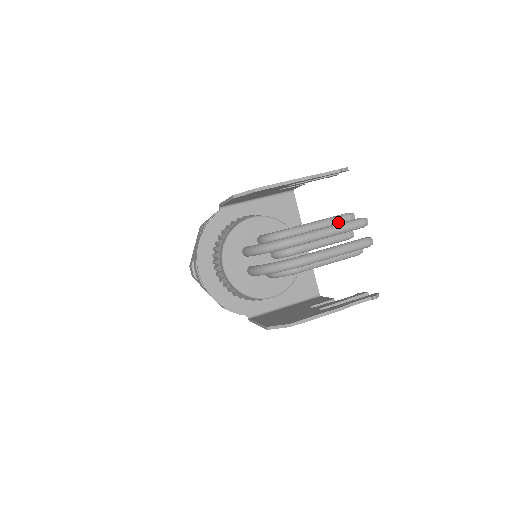
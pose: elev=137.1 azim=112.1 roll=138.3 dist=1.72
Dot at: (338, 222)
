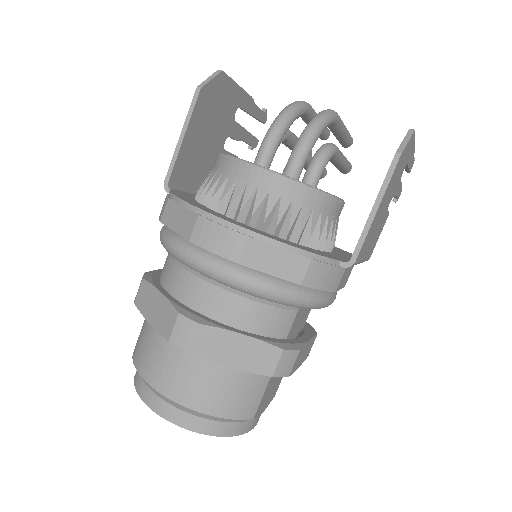
Dot at: occluded
